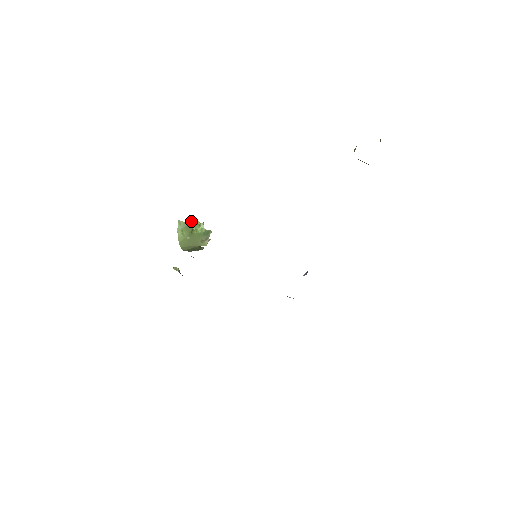
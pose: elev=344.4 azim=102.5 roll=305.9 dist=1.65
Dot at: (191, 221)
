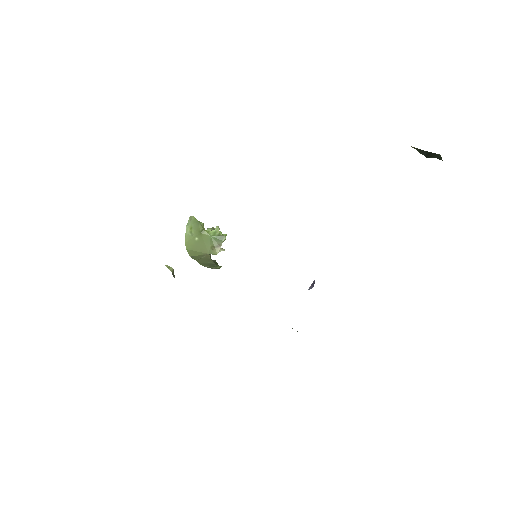
Dot at: (211, 228)
